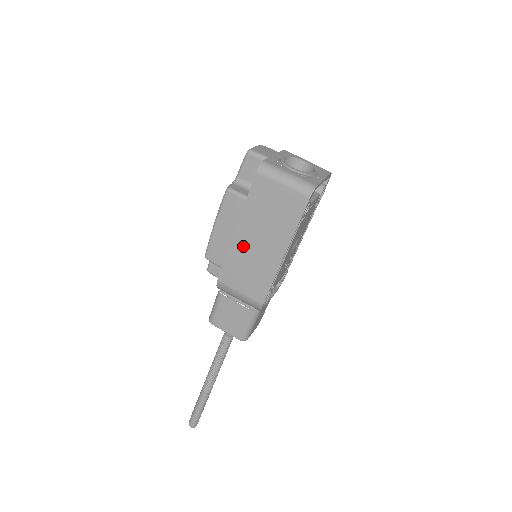
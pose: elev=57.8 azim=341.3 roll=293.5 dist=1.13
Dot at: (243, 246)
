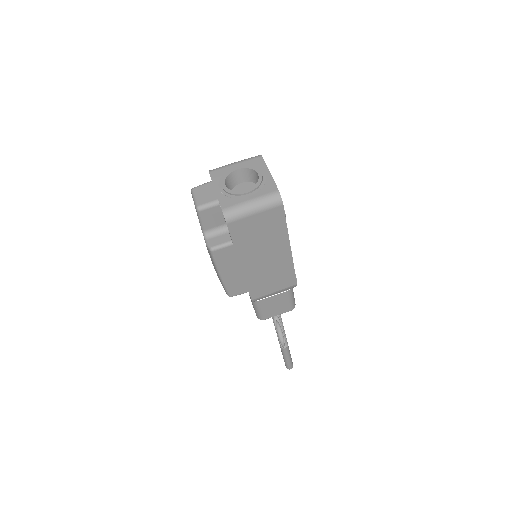
Dot at: (254, 269)
